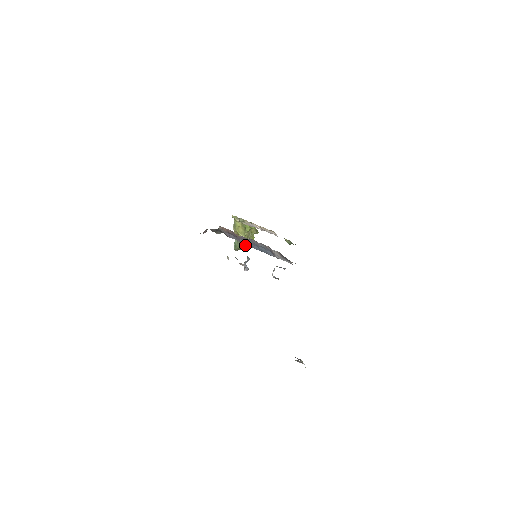
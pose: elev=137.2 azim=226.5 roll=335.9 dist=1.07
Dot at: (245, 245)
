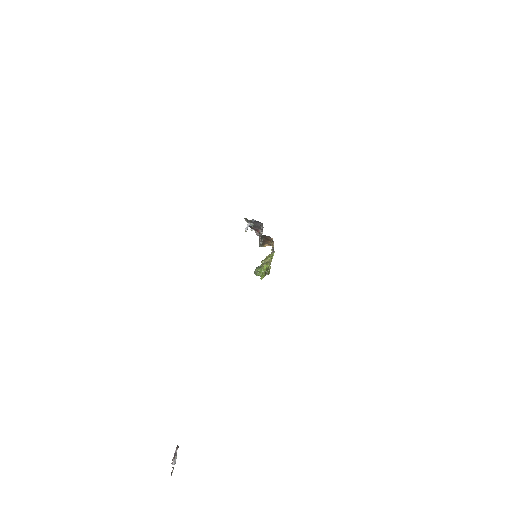
Dot at: (260, 273)
